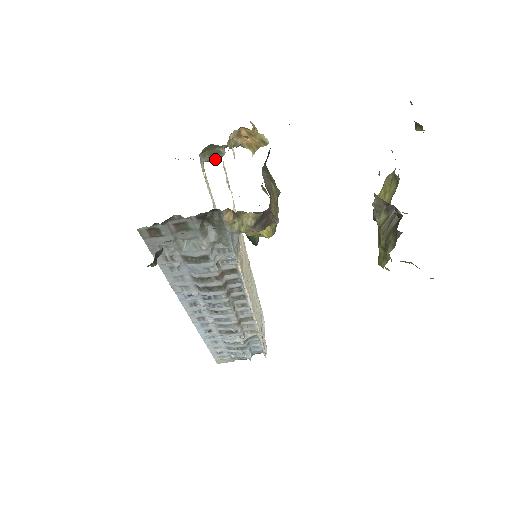
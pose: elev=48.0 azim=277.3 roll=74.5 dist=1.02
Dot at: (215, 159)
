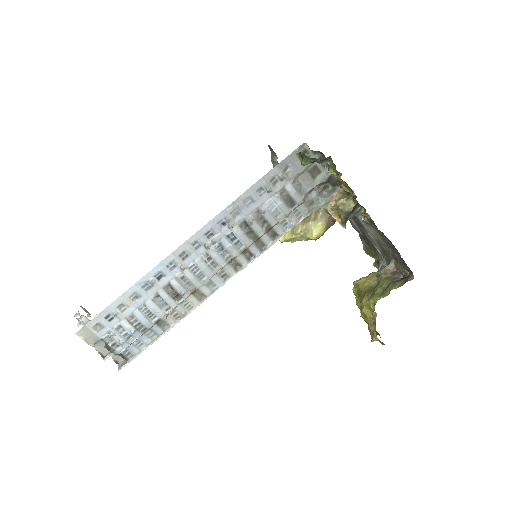
Dot at: occluded
